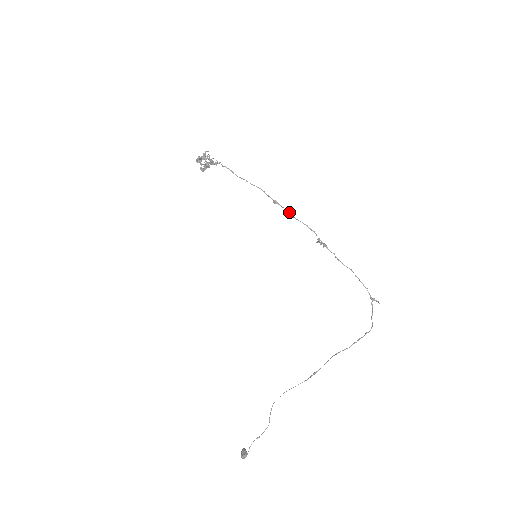
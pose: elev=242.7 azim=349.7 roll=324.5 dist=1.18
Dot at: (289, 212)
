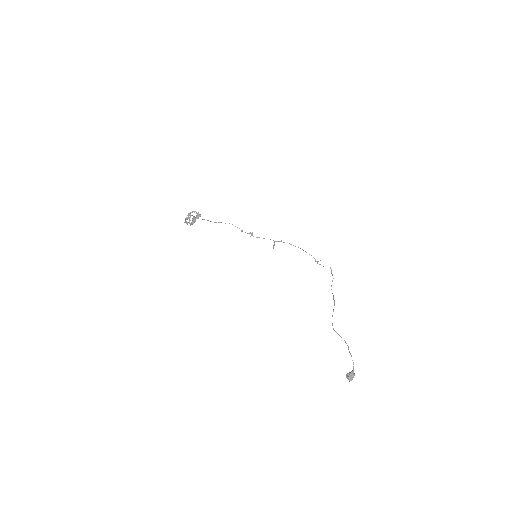
Dot at: (252, 234)
